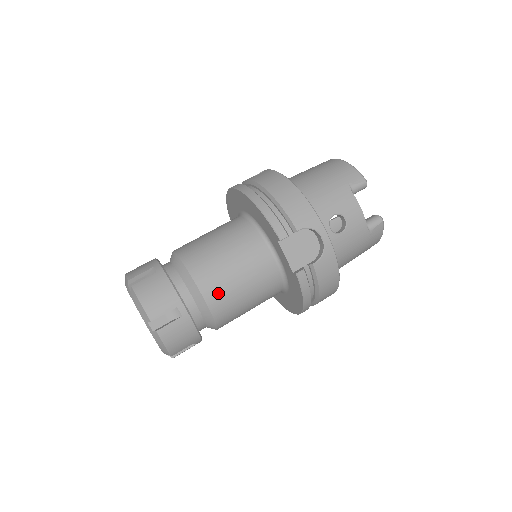
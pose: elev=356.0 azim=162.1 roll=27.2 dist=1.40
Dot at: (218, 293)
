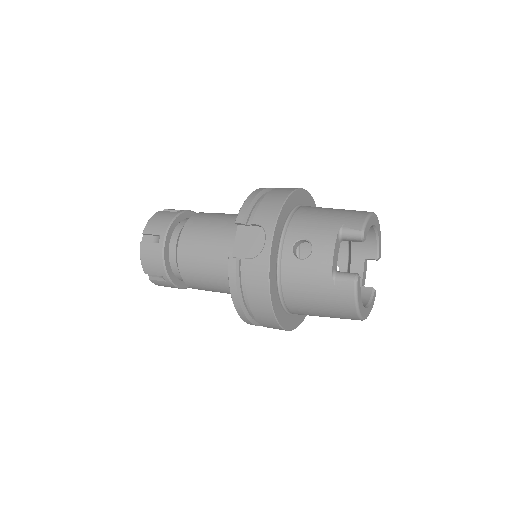
Dot at: (189, 245)
